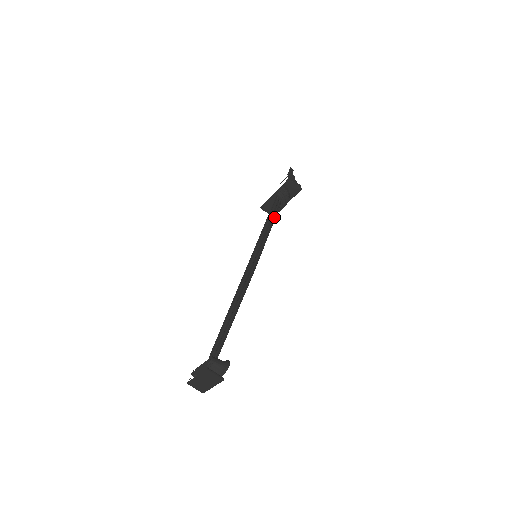
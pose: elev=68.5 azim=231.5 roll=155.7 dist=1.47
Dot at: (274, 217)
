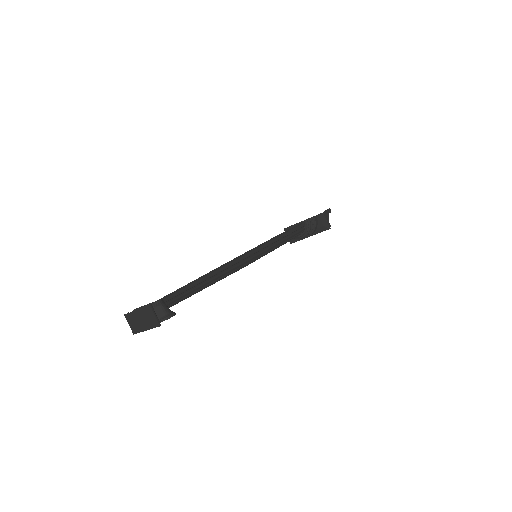
Dot at: (292, 237)
